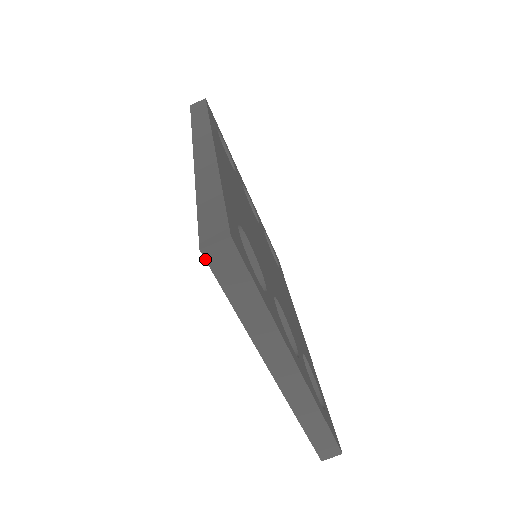
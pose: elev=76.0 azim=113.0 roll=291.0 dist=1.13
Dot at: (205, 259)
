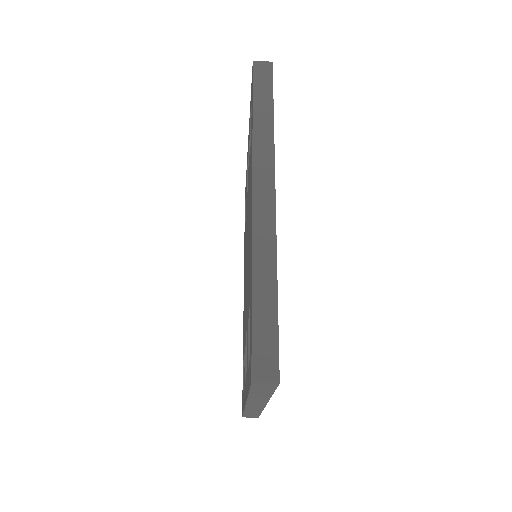
Dot at: (251, 385)
